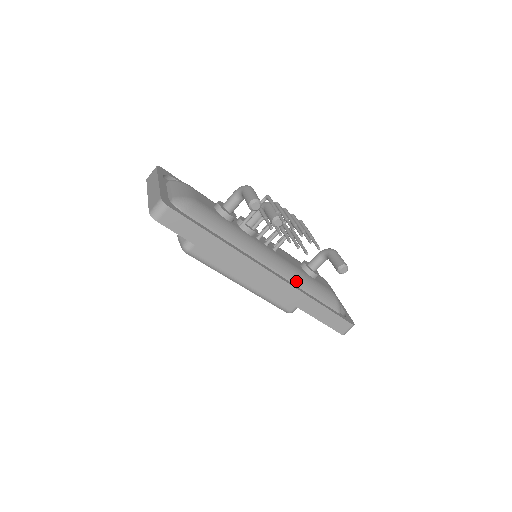
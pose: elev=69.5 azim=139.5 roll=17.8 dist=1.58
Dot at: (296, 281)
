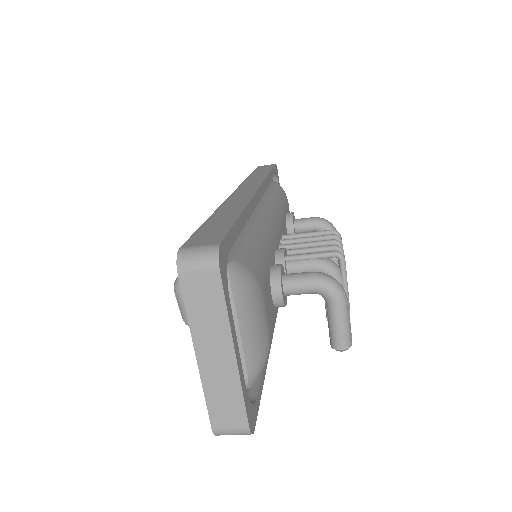
Dot at: occluded
